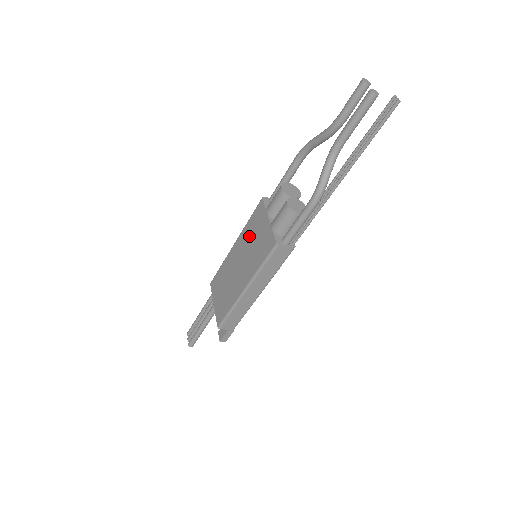
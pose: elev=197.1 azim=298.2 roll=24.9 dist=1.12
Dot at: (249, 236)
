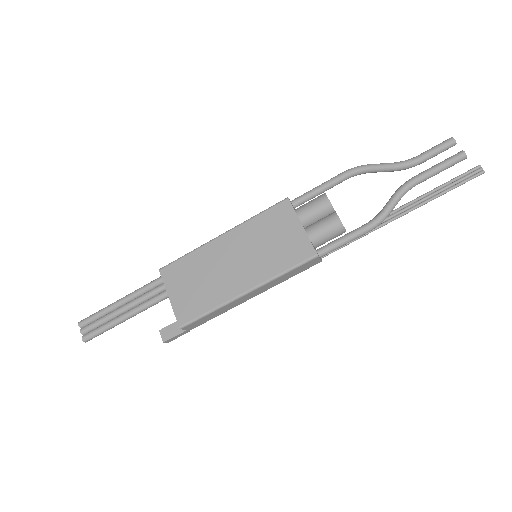
Dot at: (259, 233)
